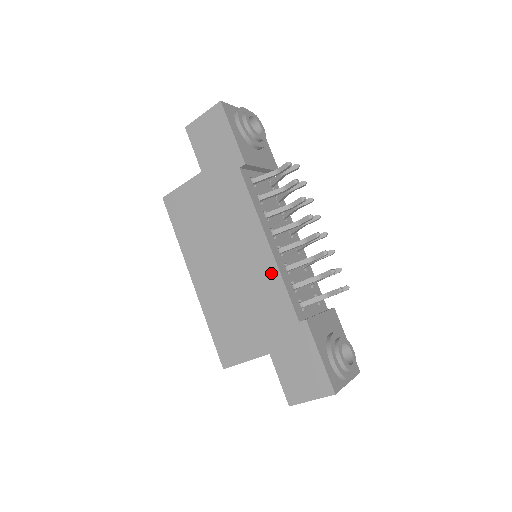
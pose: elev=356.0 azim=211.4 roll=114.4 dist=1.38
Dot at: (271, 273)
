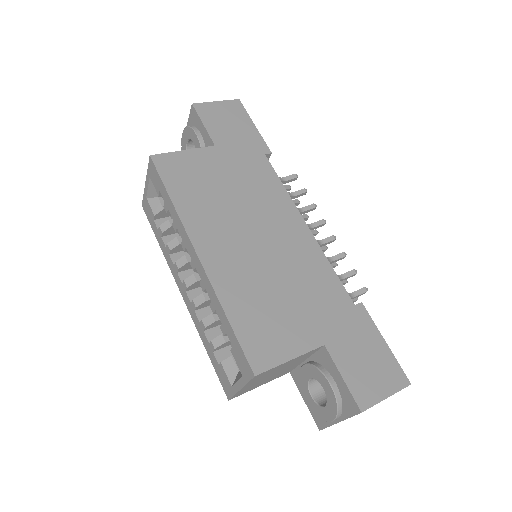
Dot at: (314, 253)
